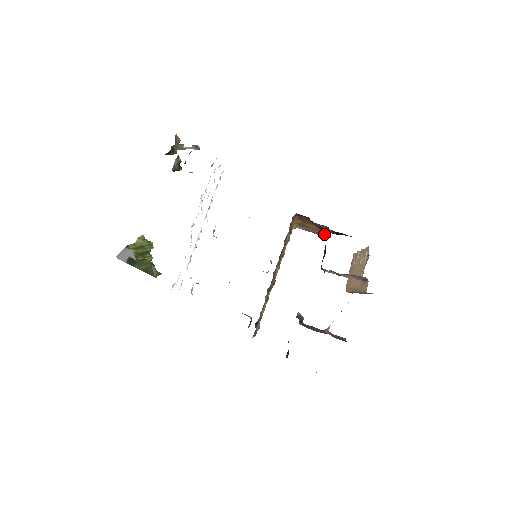
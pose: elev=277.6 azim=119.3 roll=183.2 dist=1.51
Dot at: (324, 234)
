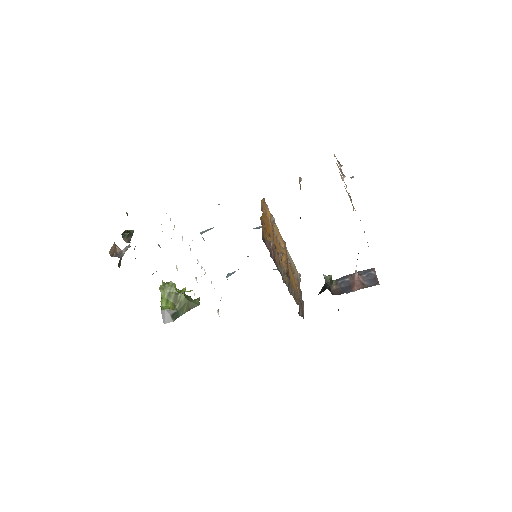
Dot at: occluded
